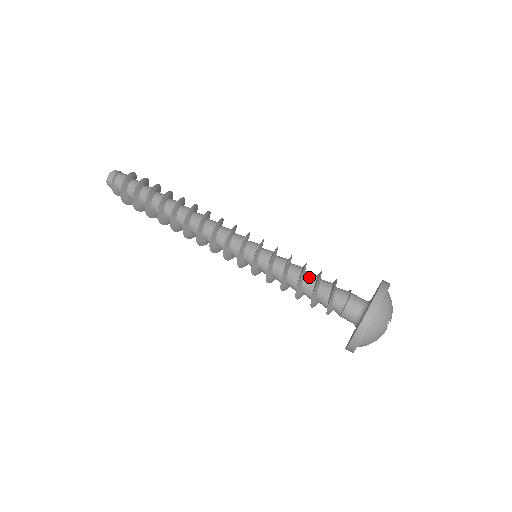
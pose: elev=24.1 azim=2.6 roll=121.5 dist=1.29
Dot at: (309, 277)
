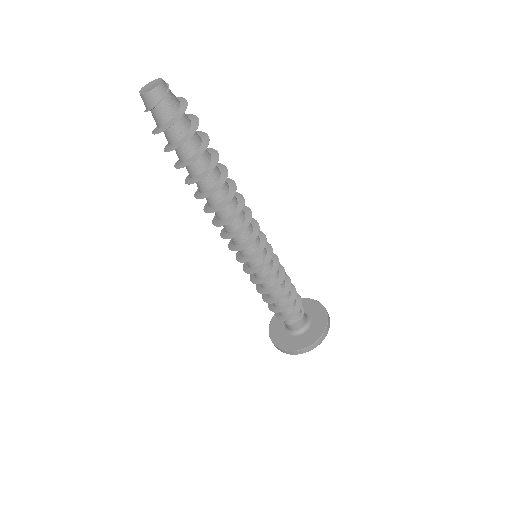
Dot at: occluded
